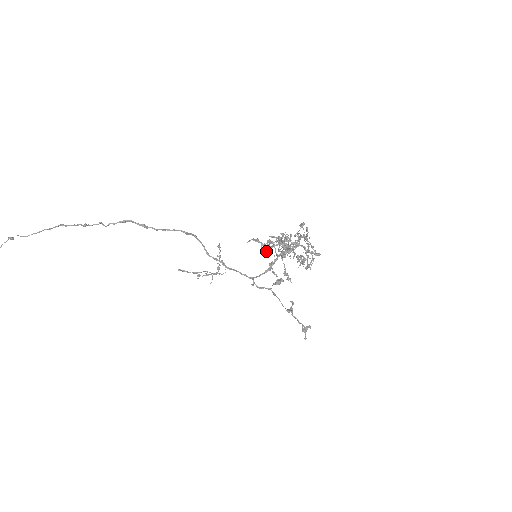
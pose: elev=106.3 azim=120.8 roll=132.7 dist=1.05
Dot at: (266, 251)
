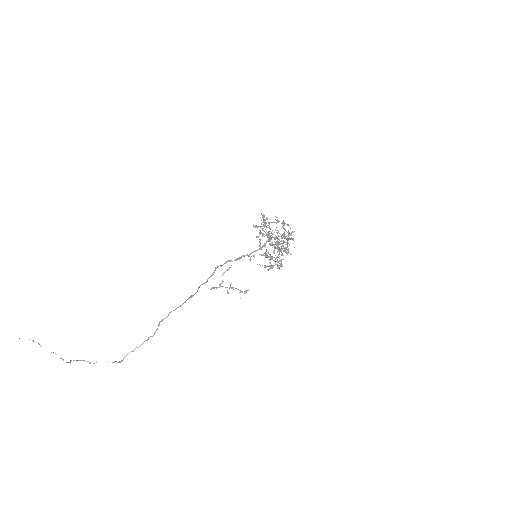
Dot at: (271, 268)
